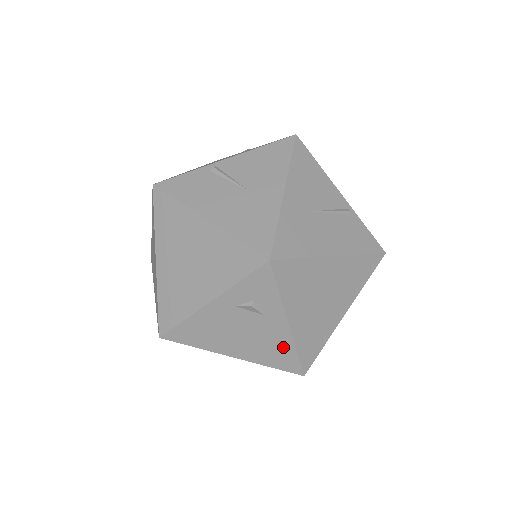
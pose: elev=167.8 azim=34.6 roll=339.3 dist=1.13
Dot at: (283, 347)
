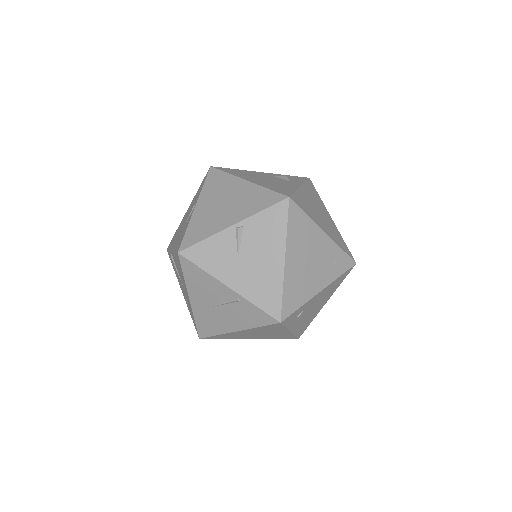
Dot at: occluded
